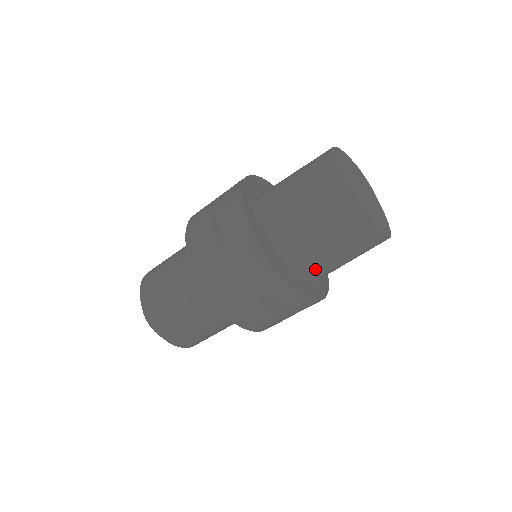
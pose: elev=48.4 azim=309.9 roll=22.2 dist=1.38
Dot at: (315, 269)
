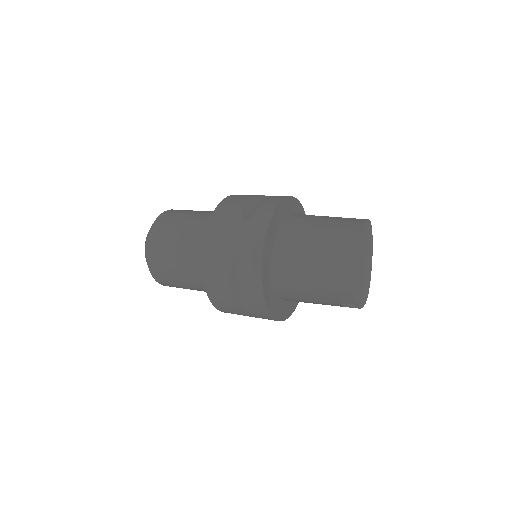
Dot at: occluded
